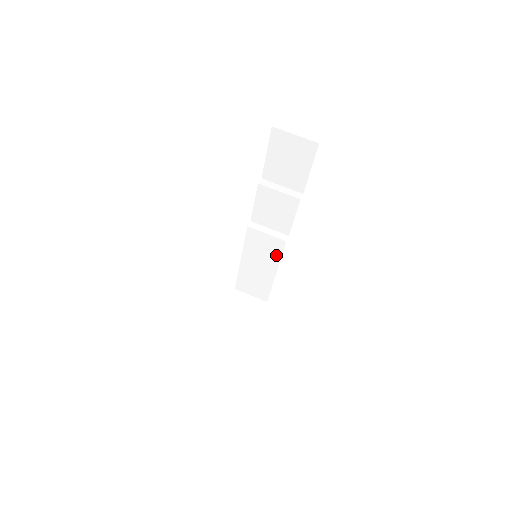
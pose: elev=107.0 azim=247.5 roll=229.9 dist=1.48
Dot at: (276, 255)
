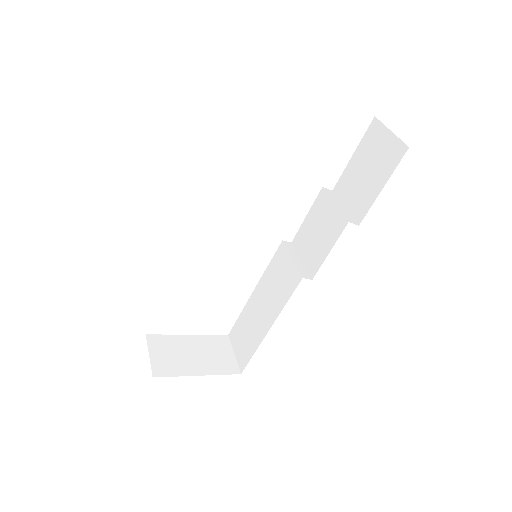
Dot at: (284, 297)
